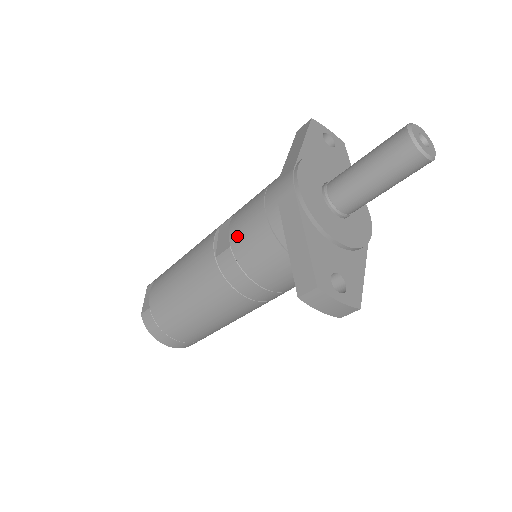
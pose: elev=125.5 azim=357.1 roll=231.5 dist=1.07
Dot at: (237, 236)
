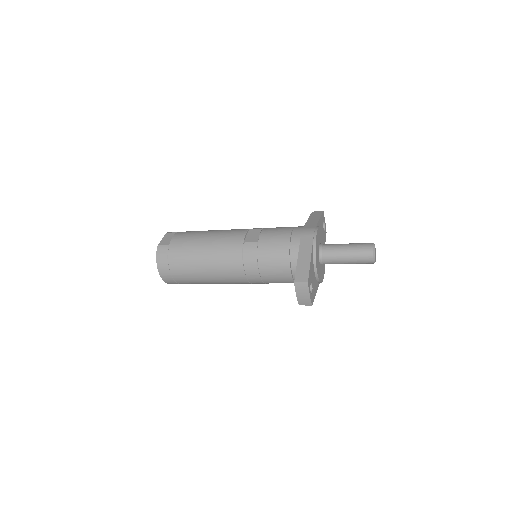
Dot at: (266, 239)
